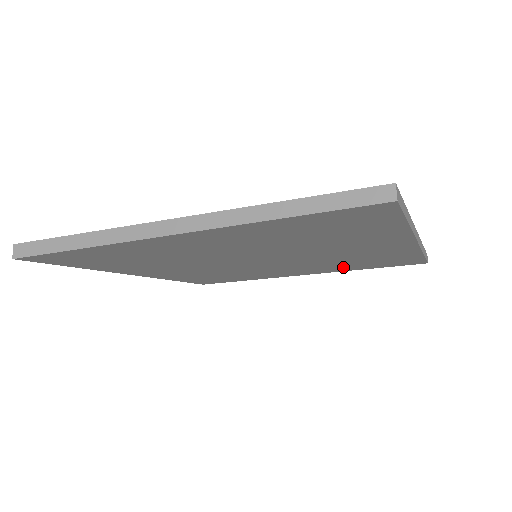
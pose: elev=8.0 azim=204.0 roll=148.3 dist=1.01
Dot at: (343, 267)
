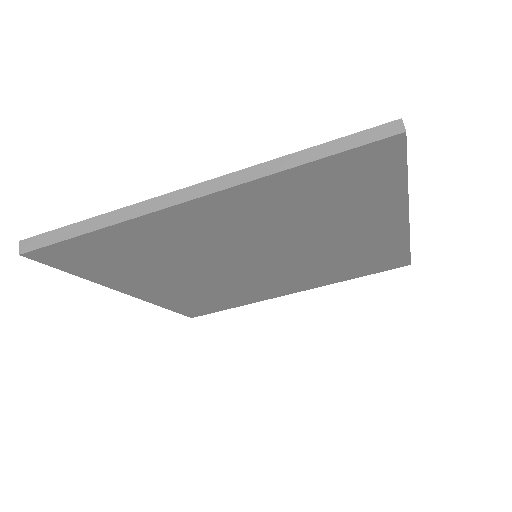
Dot at: (334, 274)
